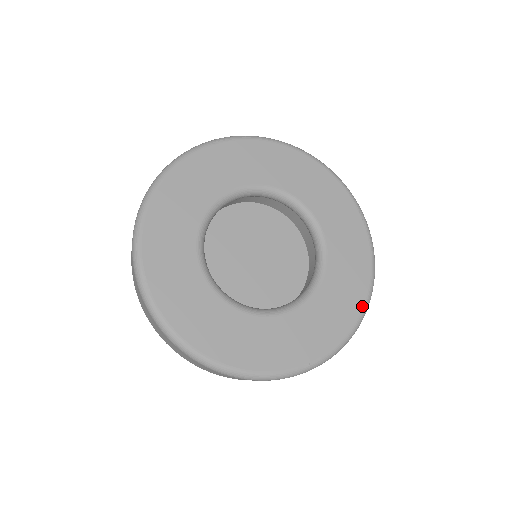
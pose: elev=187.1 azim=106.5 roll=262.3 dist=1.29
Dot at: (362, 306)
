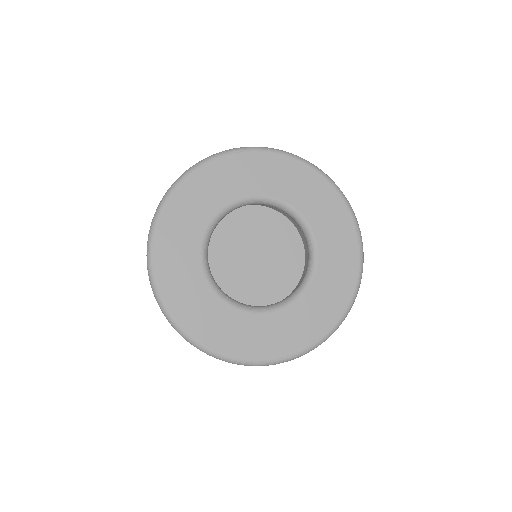
Dot at: (340, 316)
